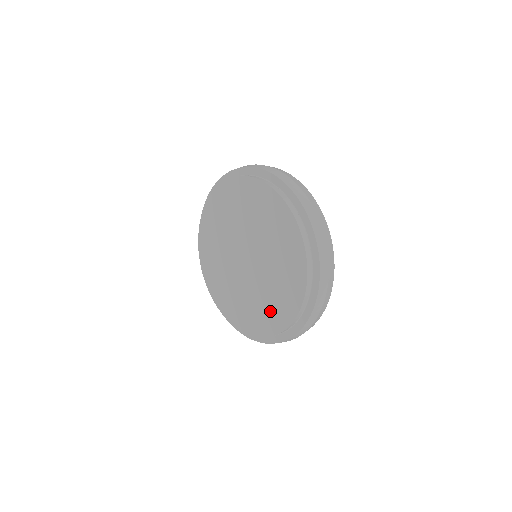
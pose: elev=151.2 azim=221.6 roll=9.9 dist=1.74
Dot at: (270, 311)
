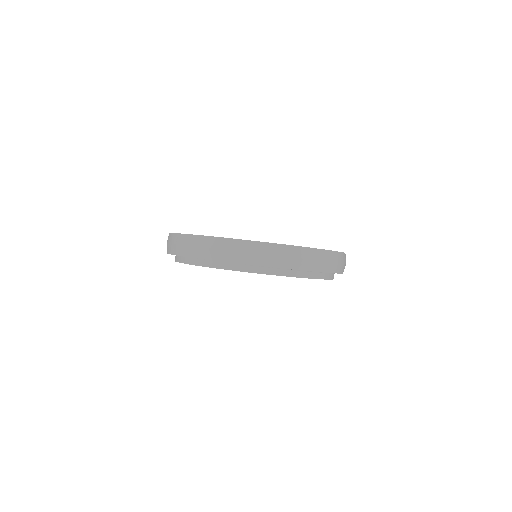
Dot at: occluded
